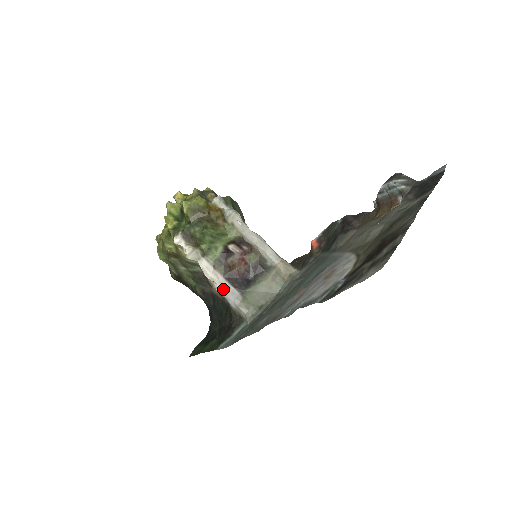
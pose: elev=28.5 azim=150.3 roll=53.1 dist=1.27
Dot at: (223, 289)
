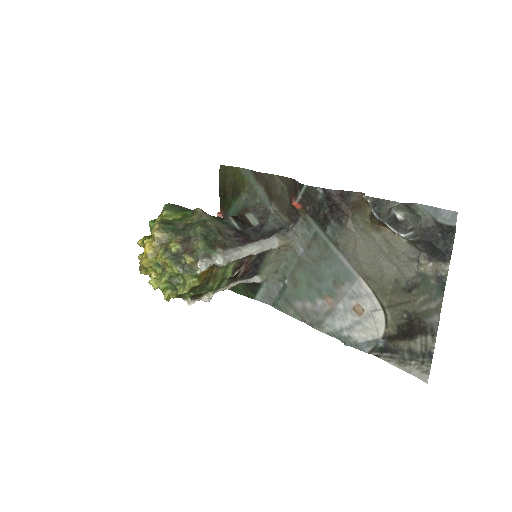
Dot at: occluded
